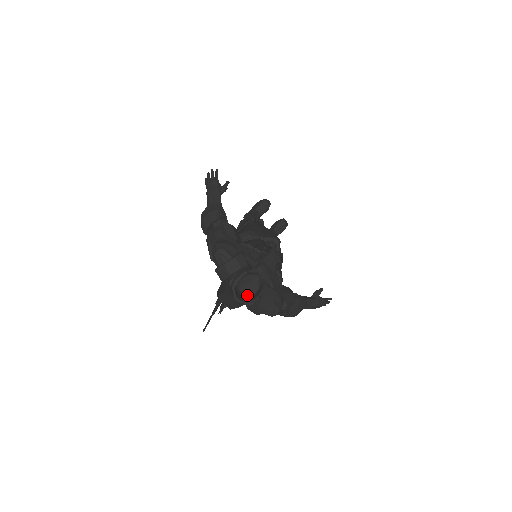
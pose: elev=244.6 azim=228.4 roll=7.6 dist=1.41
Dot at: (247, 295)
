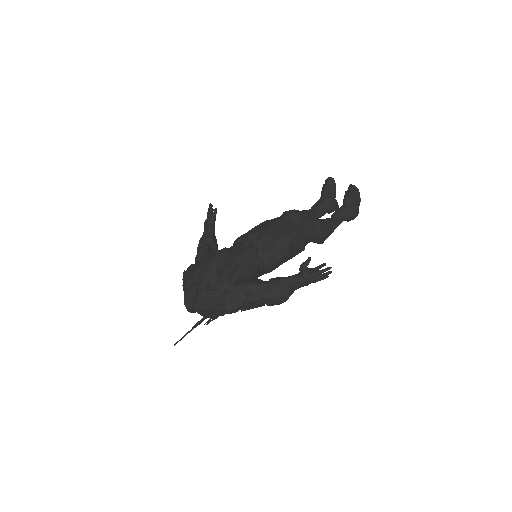
Dot at: occluded
